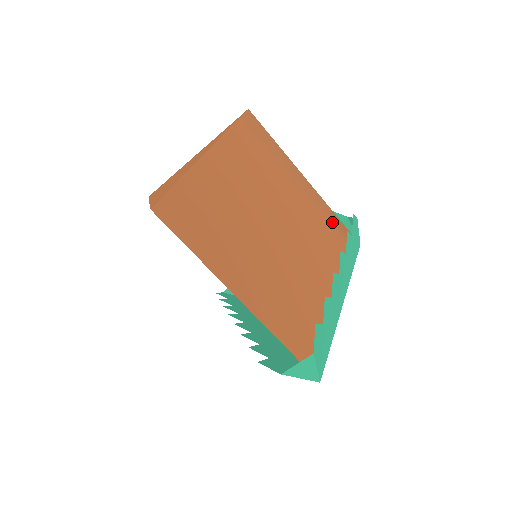
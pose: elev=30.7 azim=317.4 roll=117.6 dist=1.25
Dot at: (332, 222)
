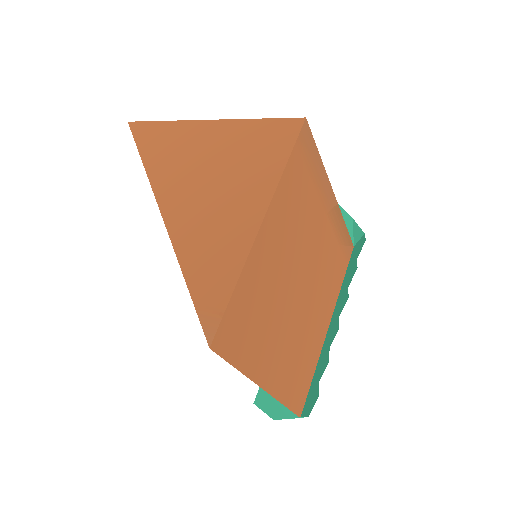
Dot at: (341, 235)
